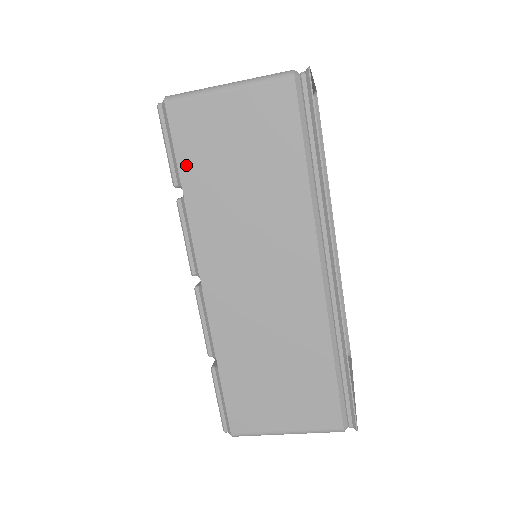
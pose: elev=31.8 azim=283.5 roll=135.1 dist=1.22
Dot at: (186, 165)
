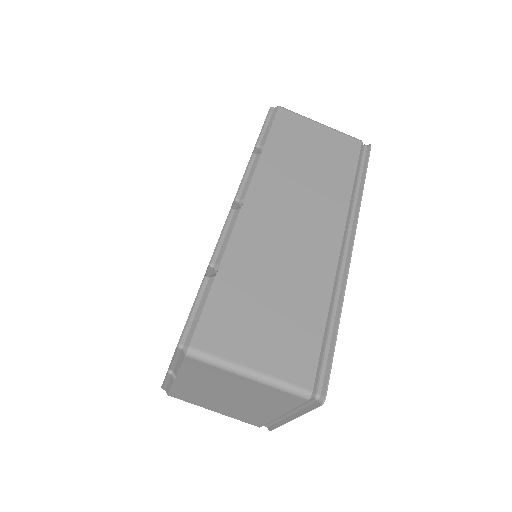
Dot at: (274, 138)
